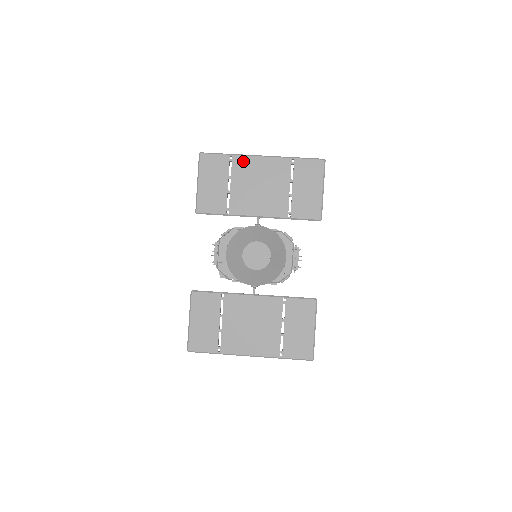
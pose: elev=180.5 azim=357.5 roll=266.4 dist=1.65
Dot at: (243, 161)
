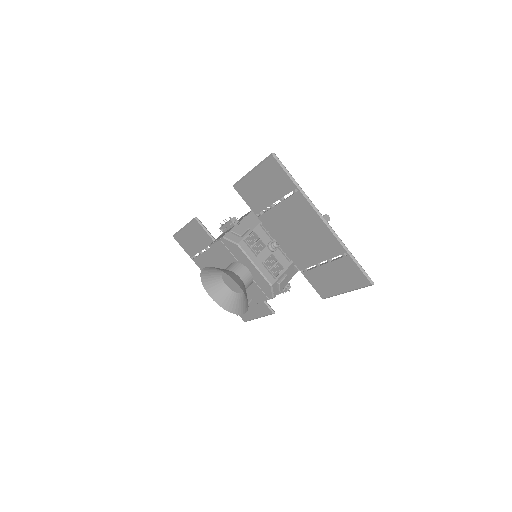
Dot at: (304, 205)
